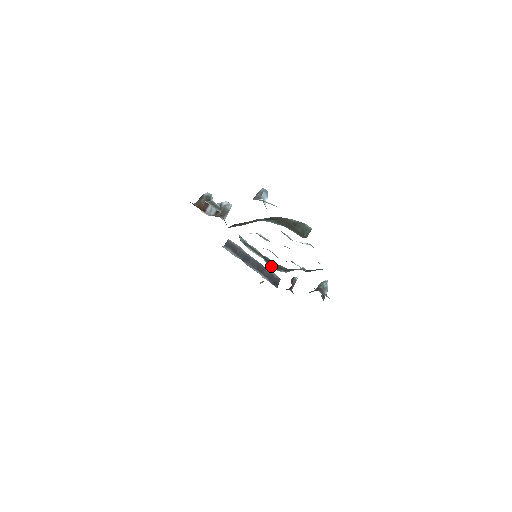
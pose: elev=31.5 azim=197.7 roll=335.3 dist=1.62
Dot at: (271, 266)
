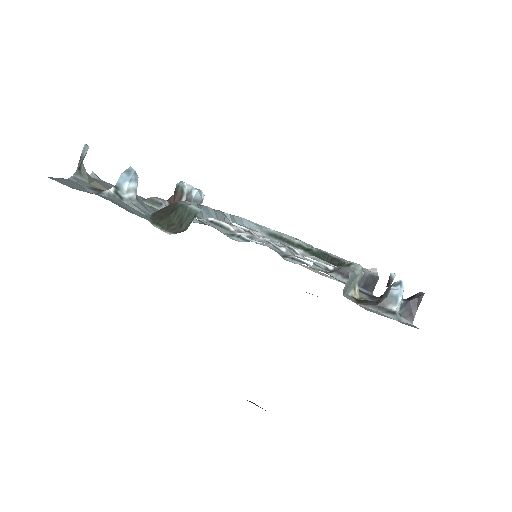
Dot at: occluded
